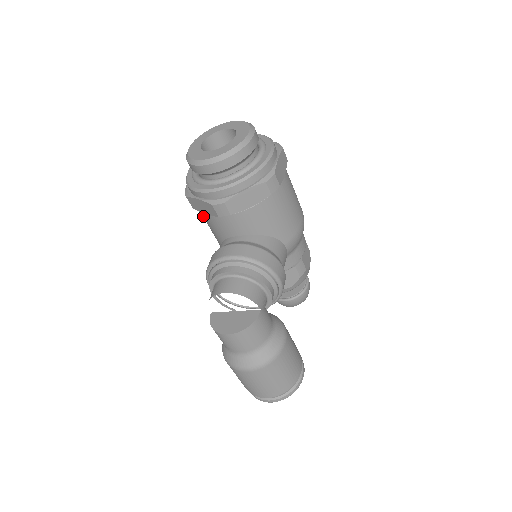
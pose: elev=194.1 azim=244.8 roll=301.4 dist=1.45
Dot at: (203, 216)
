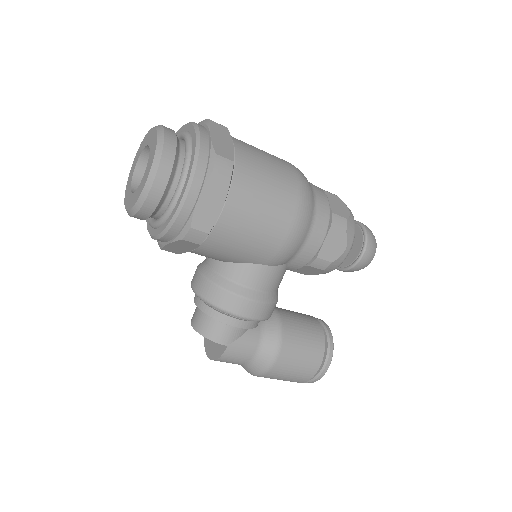
Dot at: occluded
